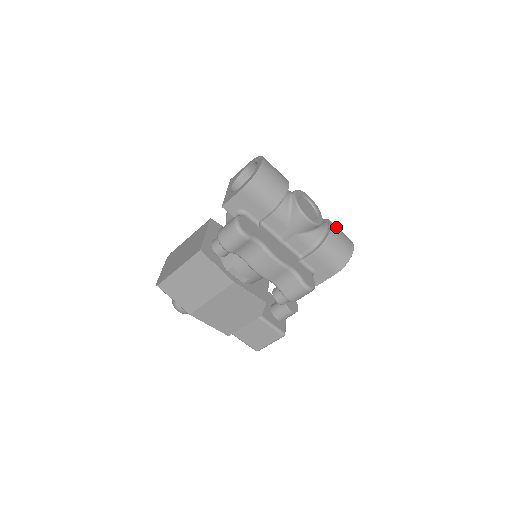
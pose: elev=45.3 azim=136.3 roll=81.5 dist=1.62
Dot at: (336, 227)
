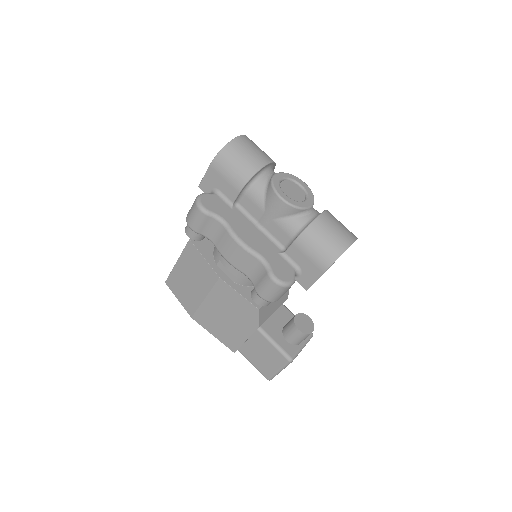
Dot at: (331, 217)
